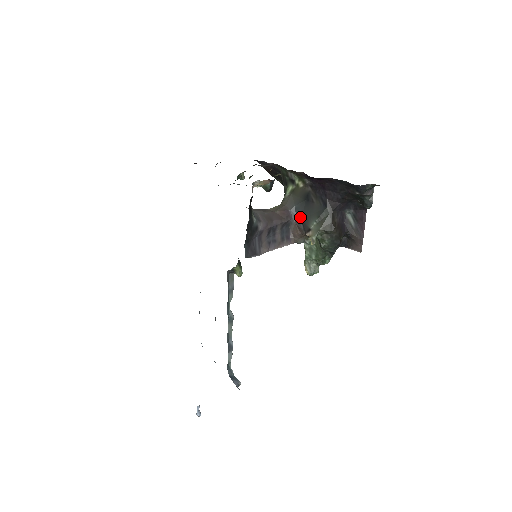
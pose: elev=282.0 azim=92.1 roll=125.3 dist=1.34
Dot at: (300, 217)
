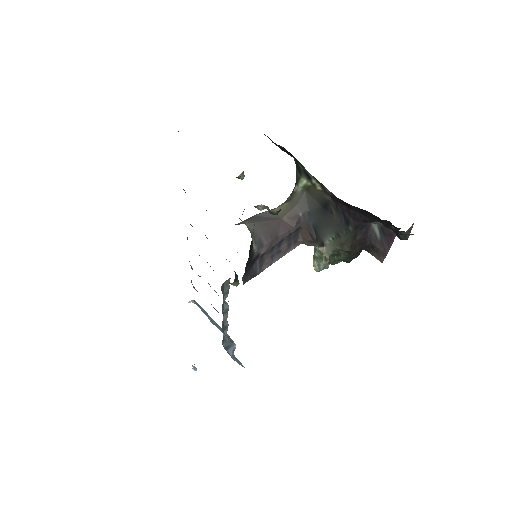
Dot at: (313, 225)
